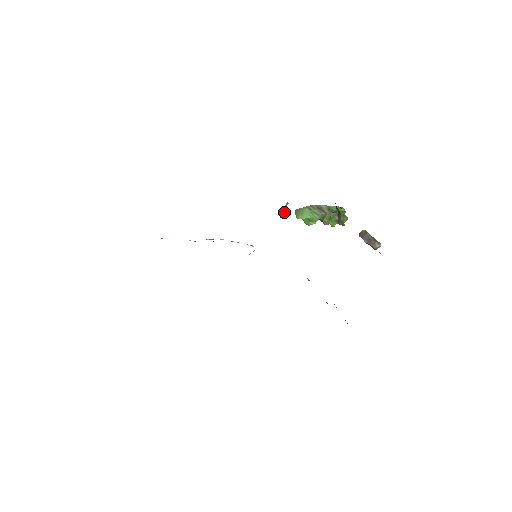
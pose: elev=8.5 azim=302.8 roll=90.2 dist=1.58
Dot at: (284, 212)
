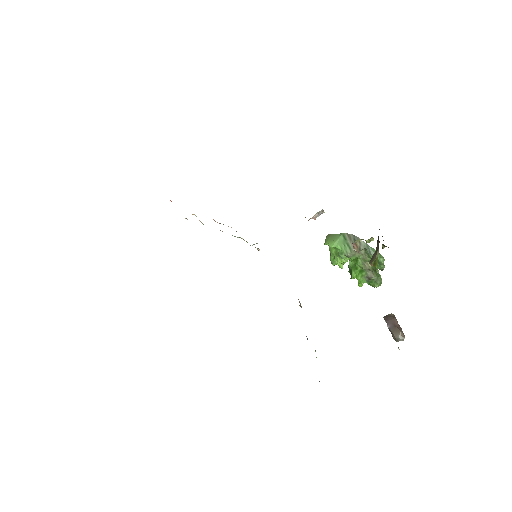
Dot at: (314, 218)
